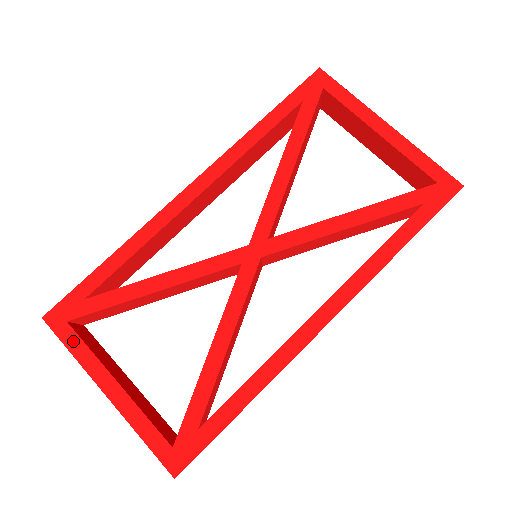
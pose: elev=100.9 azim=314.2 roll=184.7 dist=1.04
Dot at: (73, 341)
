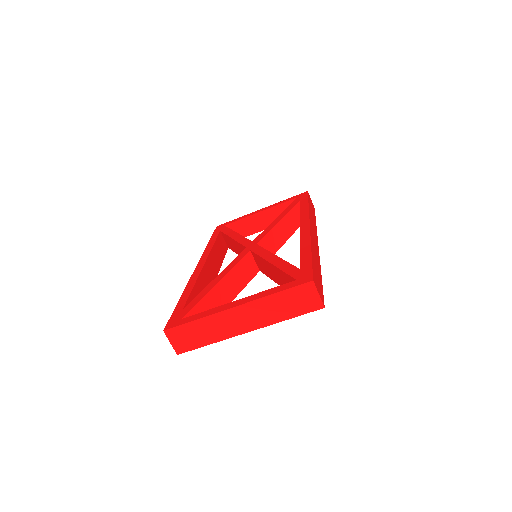
Dot at: (193, 318)
